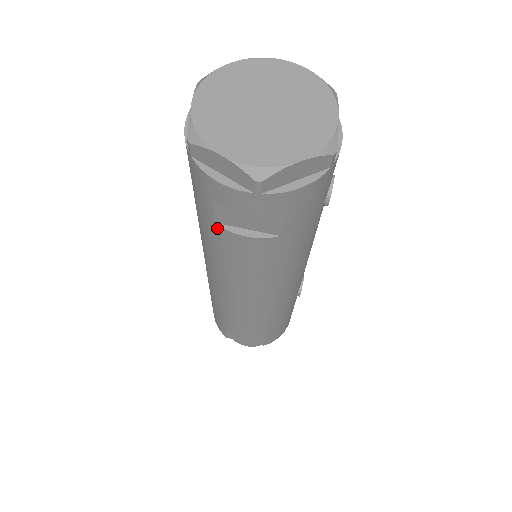
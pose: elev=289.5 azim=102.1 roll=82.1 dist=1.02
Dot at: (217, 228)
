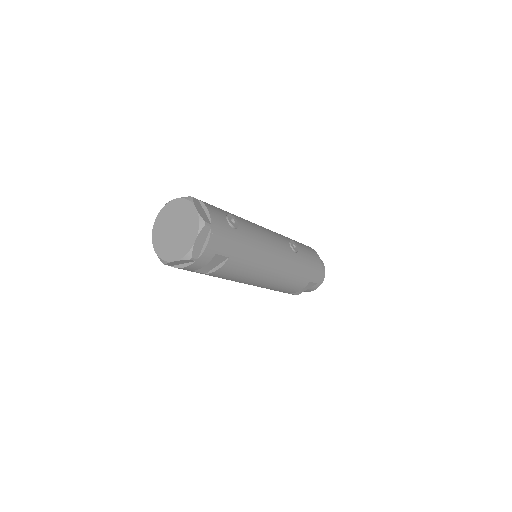
Dot at: (209, 274)
